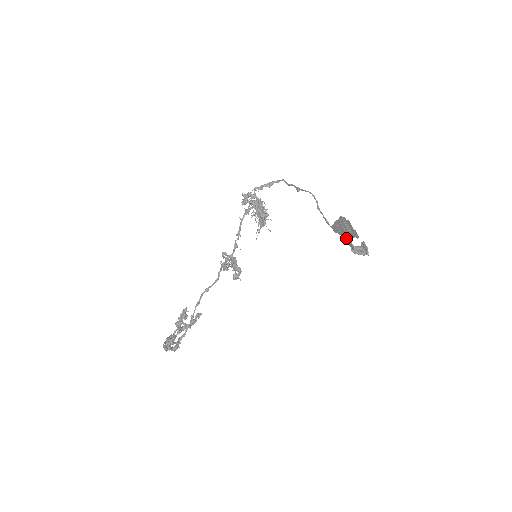
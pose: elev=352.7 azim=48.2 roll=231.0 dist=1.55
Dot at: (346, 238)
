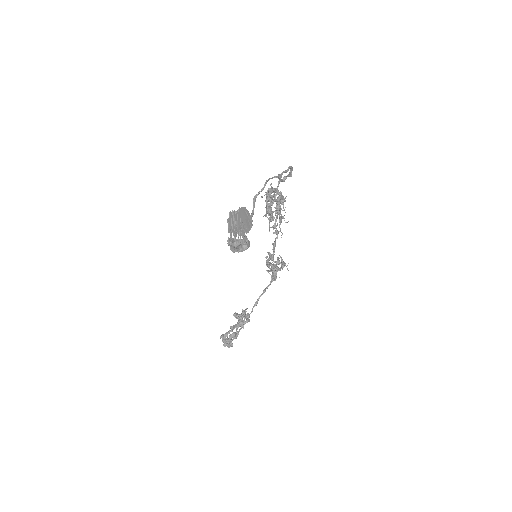
Dot at: (230, 233)
